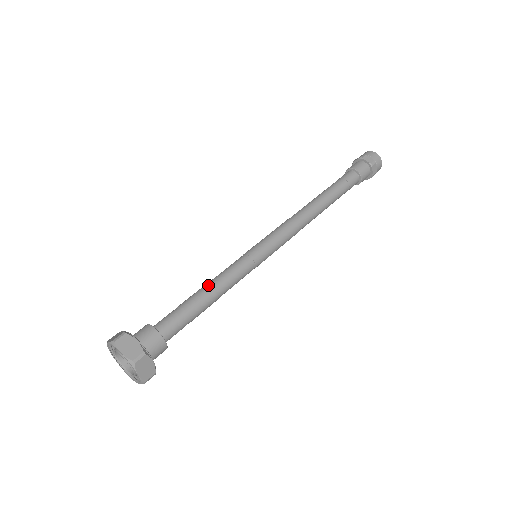
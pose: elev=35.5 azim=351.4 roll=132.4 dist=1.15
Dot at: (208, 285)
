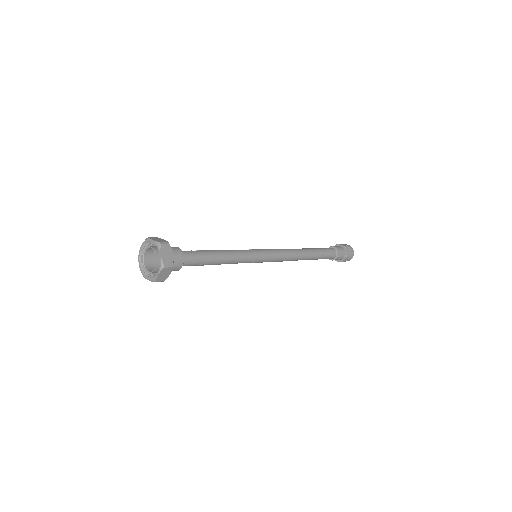
Dot at: (219, 250)
